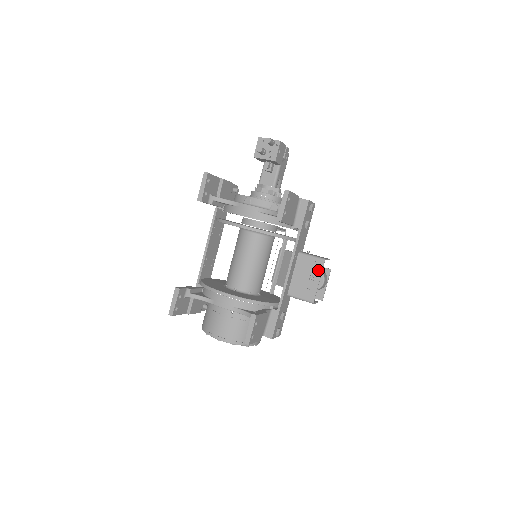
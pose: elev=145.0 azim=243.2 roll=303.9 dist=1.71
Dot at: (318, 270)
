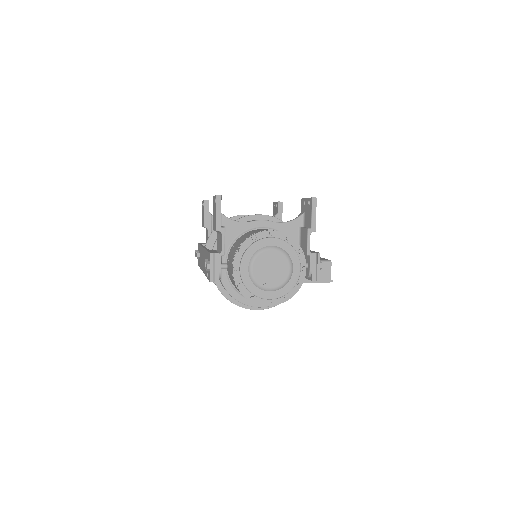
Dot at: occluded
